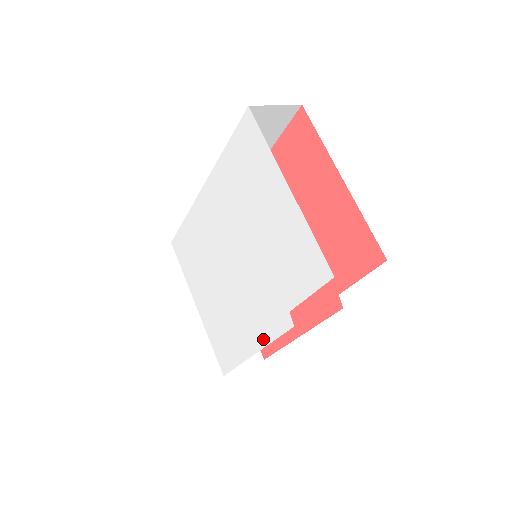
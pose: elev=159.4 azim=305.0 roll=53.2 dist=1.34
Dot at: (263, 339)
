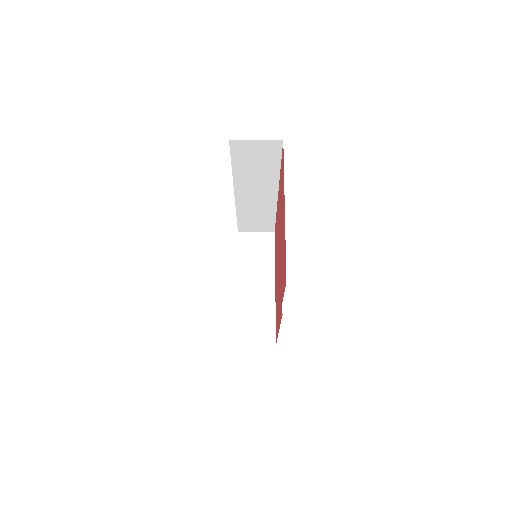
Dot at: occluded
